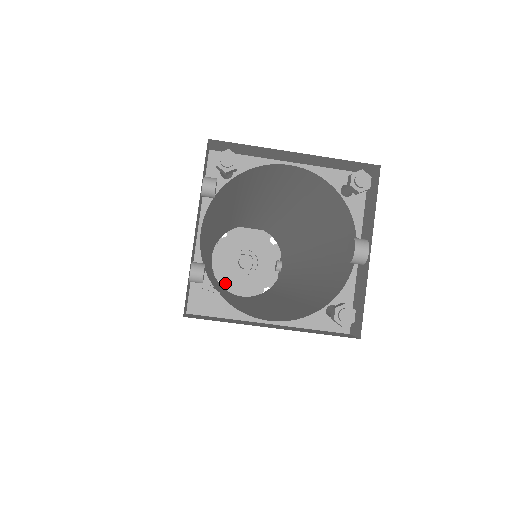
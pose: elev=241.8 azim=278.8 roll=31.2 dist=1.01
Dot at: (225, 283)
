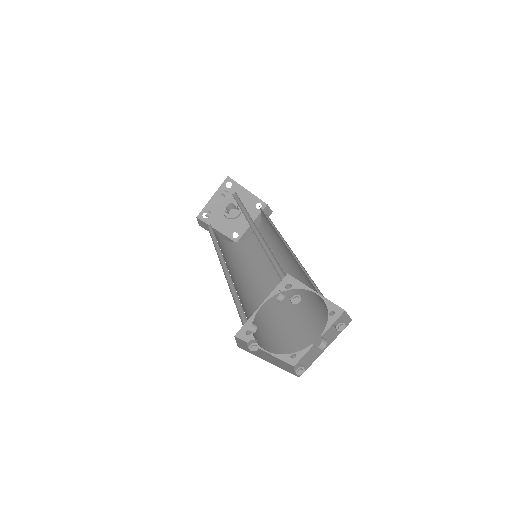
Dot at: (212, 217)
